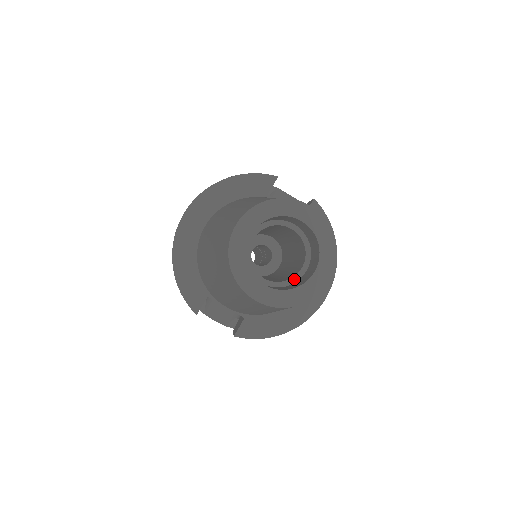
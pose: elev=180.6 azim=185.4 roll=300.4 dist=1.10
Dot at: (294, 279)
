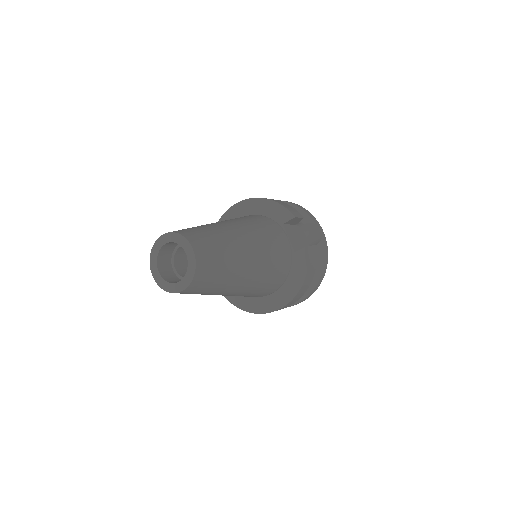
Dot at: occluded
